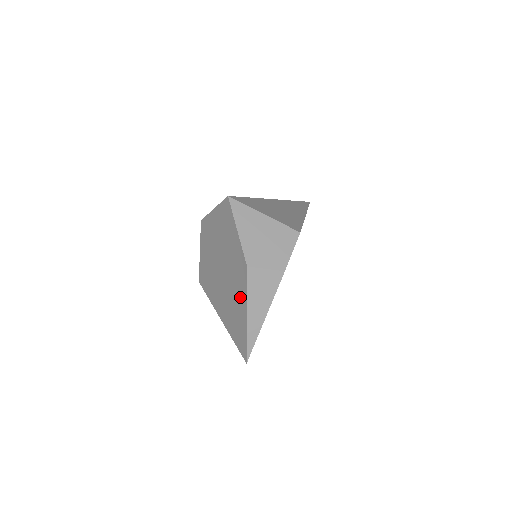
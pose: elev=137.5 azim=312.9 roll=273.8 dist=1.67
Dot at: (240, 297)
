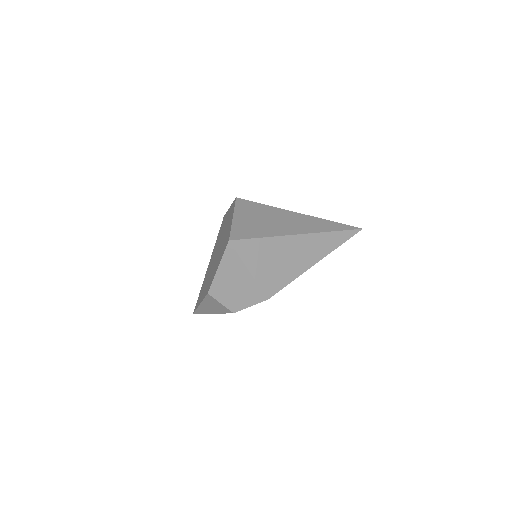
Dot at: occluded
